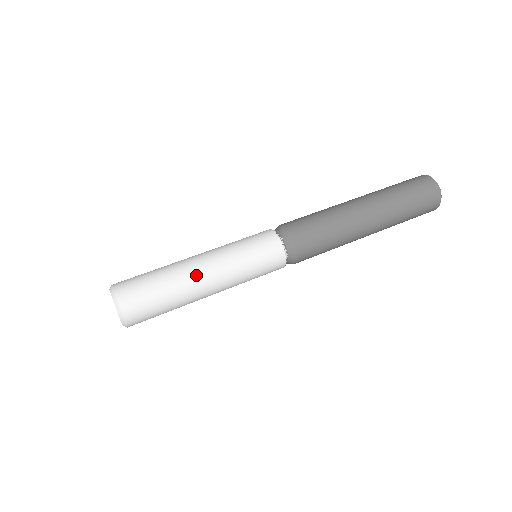
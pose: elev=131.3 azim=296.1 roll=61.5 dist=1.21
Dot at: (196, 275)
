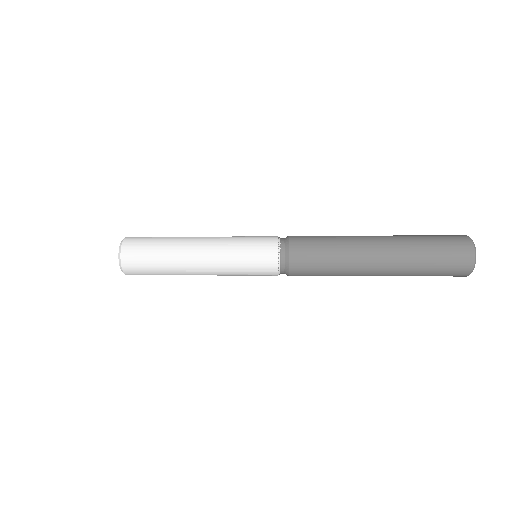
Dot at: (190, 251)
